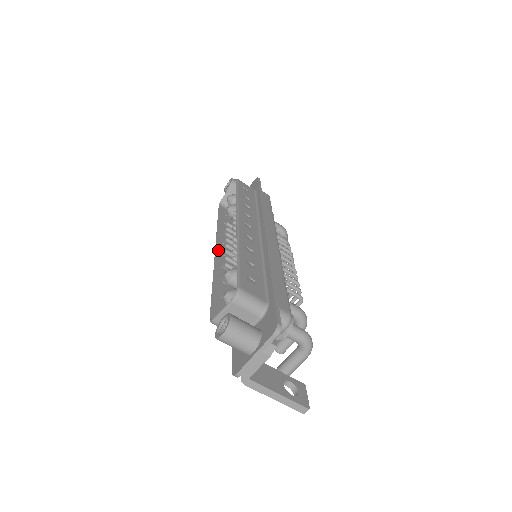
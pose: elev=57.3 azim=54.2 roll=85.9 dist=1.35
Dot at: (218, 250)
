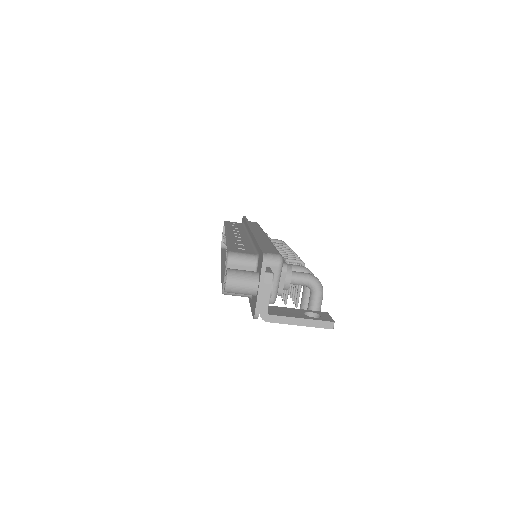
Dot at: (224, 266)
